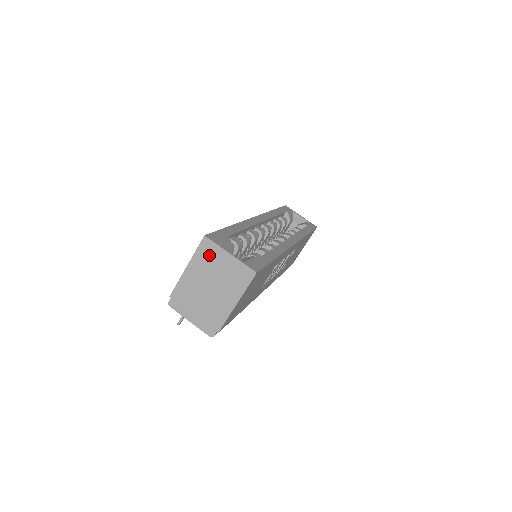
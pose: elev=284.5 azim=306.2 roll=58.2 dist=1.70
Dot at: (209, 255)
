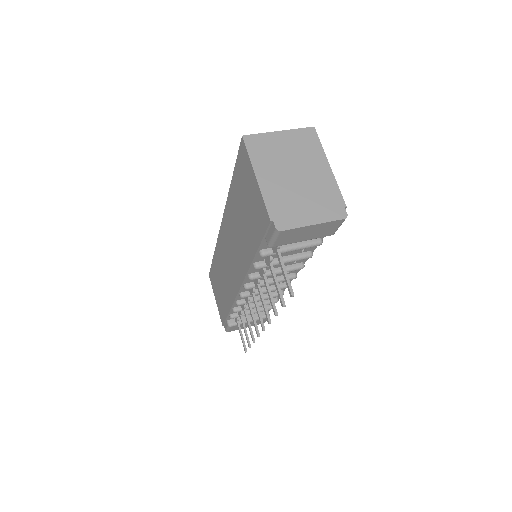
Dot at: (264, 148)
